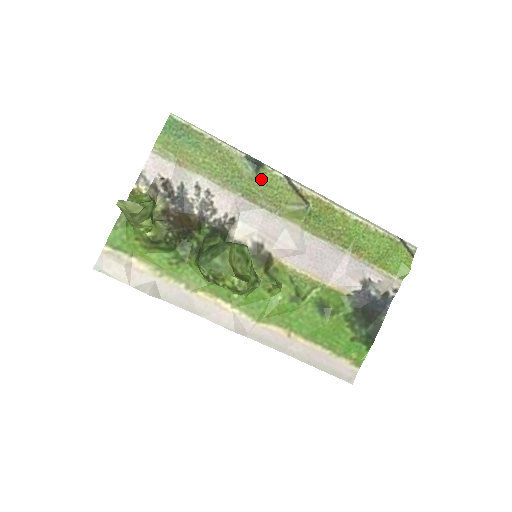
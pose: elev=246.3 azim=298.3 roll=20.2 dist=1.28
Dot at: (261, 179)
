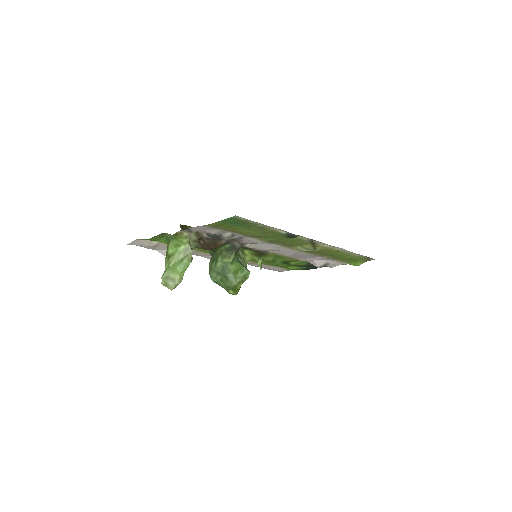
Dot at: (289, 239)
